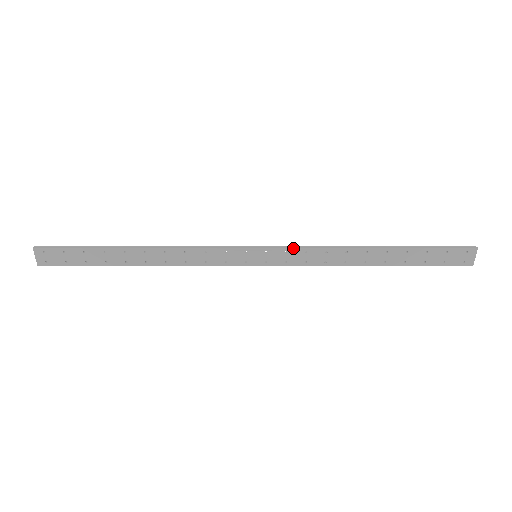
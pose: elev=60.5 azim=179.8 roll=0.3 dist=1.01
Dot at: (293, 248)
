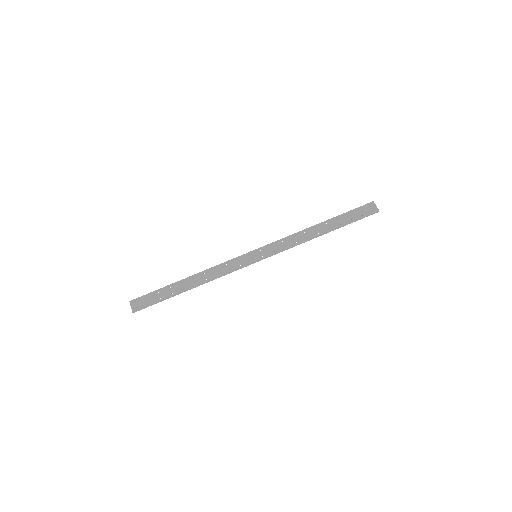
Dot at: (274, 242)
